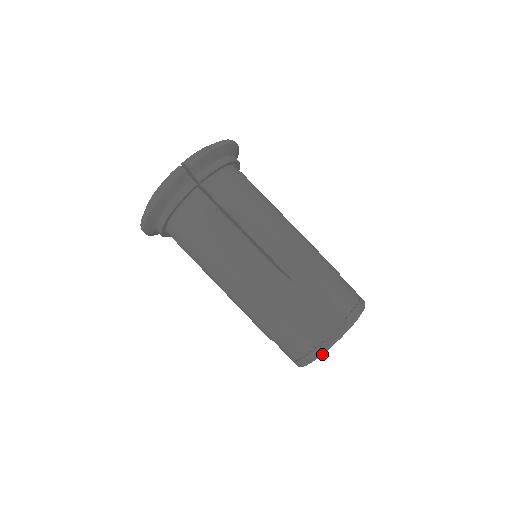
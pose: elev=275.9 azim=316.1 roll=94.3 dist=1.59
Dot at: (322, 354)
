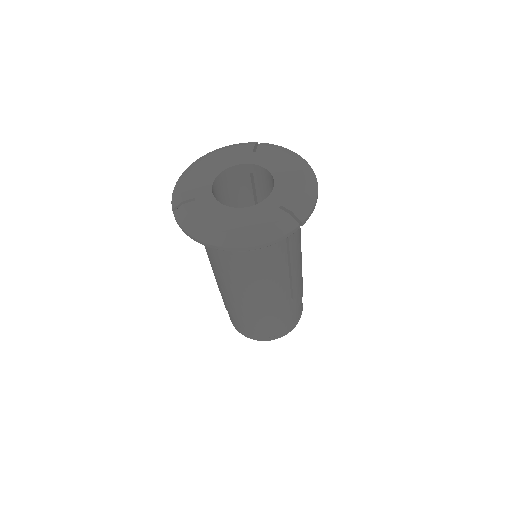
Dot at: occluded
